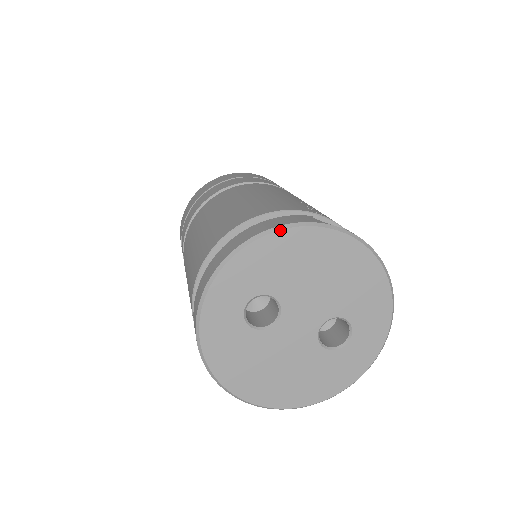
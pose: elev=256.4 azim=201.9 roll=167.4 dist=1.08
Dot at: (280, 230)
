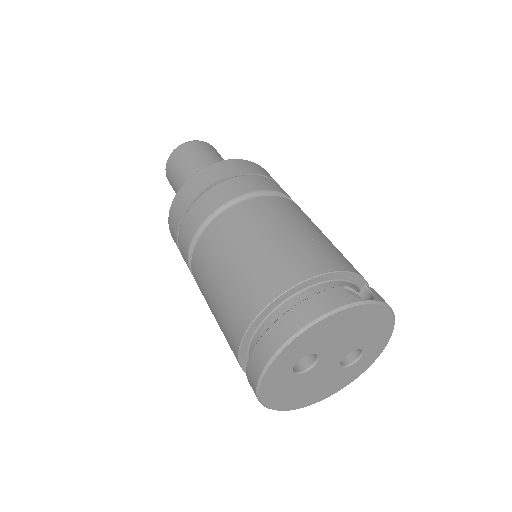
Dot at: (328, 317)
